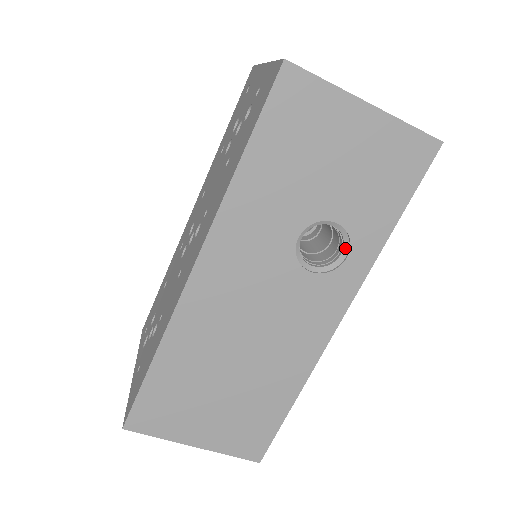
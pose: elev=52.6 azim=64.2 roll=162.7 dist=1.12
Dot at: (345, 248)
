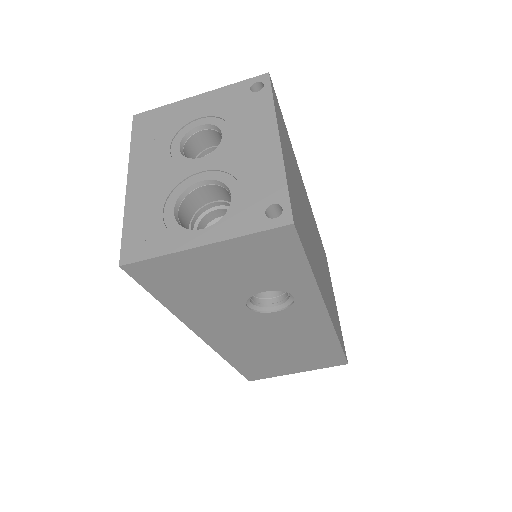
Dot at: (288, 292)
